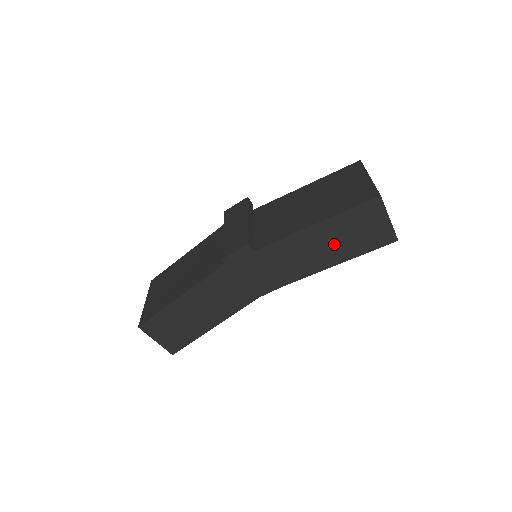
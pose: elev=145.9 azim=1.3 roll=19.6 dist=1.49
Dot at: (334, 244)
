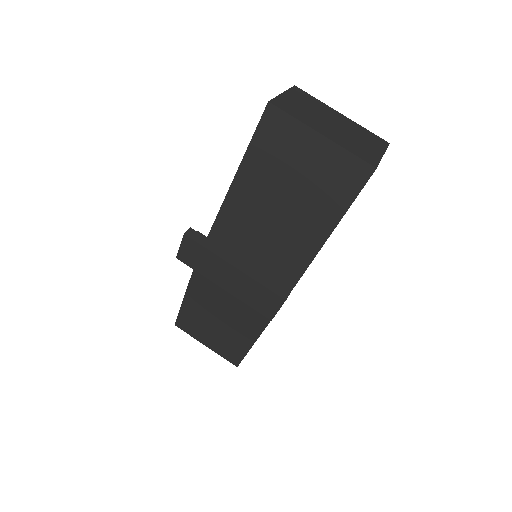
Dot at: occluded
